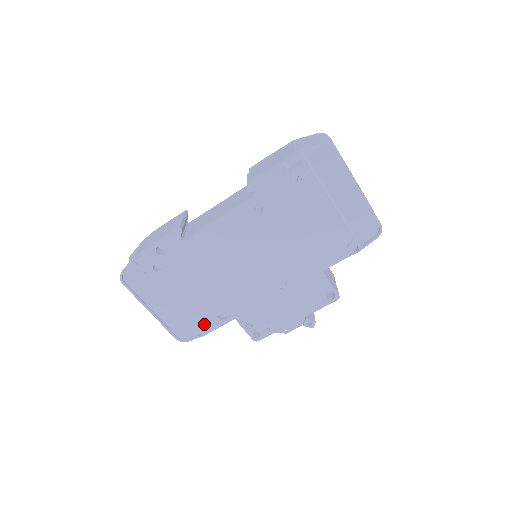
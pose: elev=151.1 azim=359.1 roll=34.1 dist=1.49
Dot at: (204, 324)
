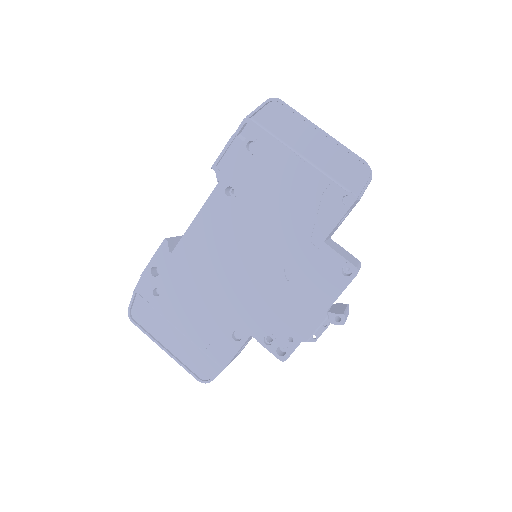
Dot at: (221, 352)
